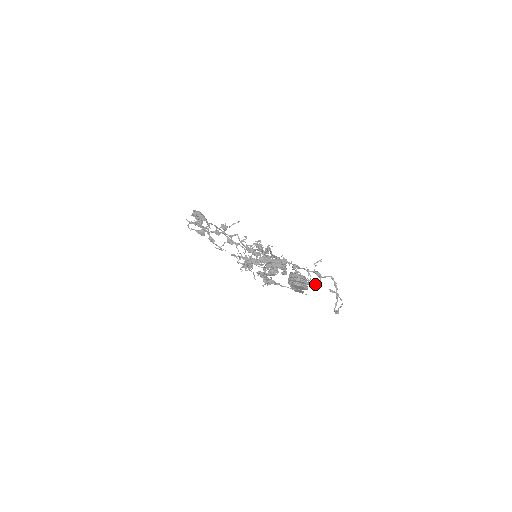
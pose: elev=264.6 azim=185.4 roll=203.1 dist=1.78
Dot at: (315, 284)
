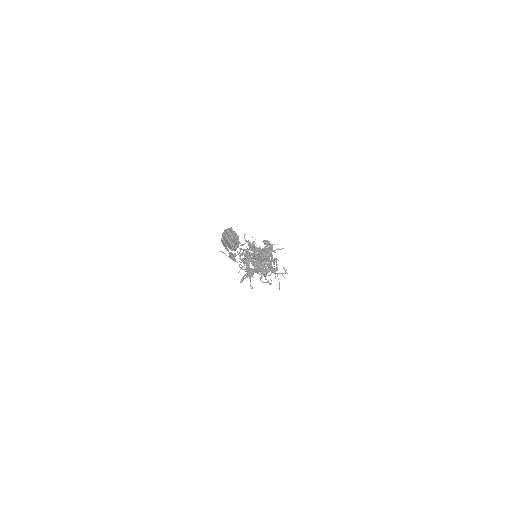
Dot at: occluded
